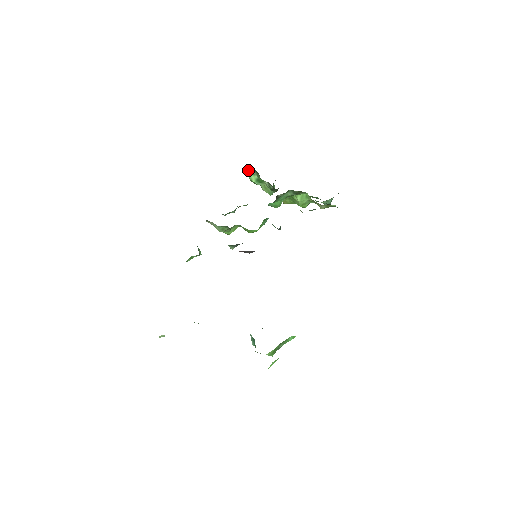
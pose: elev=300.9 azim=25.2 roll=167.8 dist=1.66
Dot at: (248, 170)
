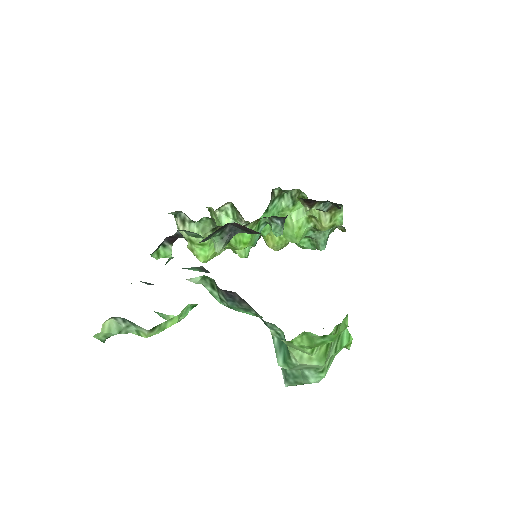
Dot at: (222, 206)
